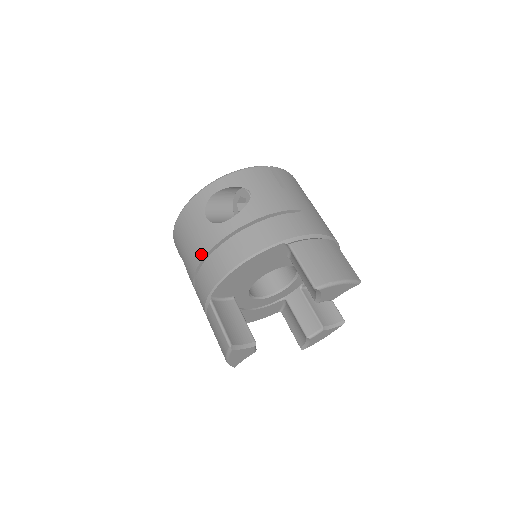
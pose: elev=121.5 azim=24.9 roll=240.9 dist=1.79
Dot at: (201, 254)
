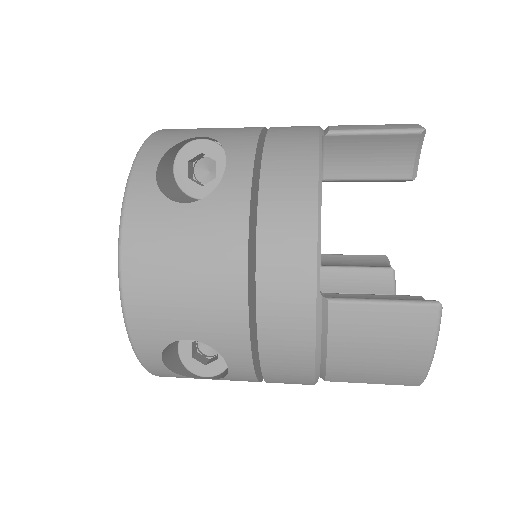
Dot at: (236, 254)
